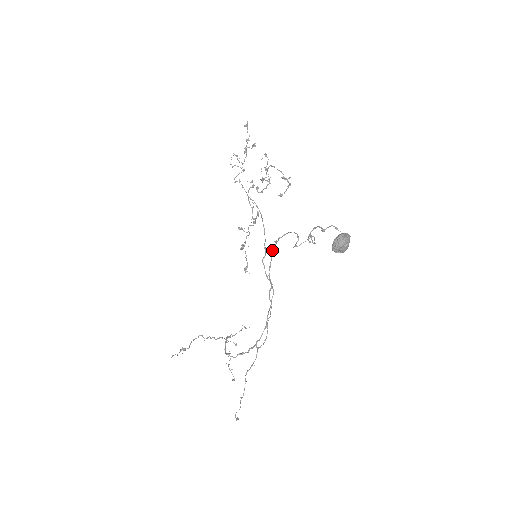
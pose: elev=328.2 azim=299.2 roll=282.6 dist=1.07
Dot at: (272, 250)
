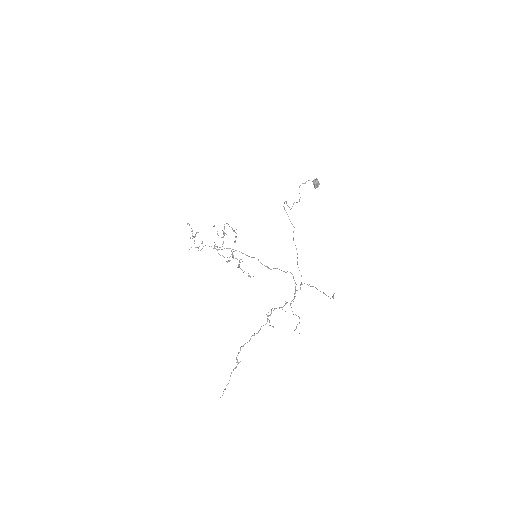
Dot at: (285, 210)
